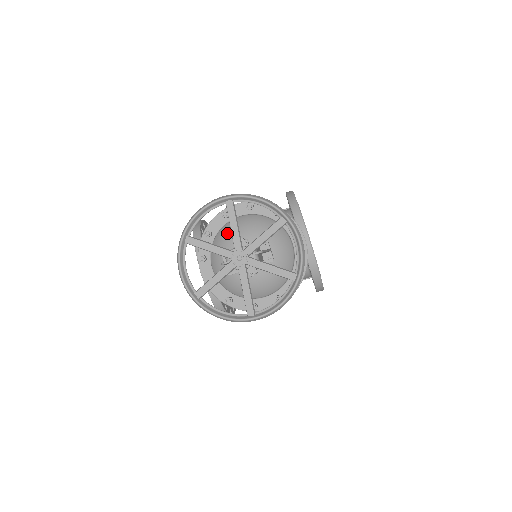
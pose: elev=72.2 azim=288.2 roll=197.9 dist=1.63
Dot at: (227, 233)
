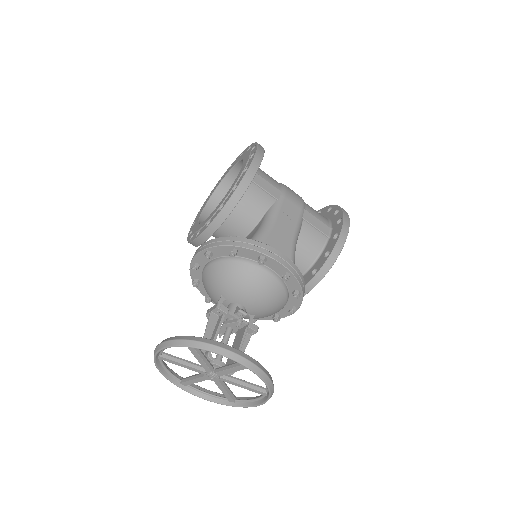
Dot at: (244, 278)
